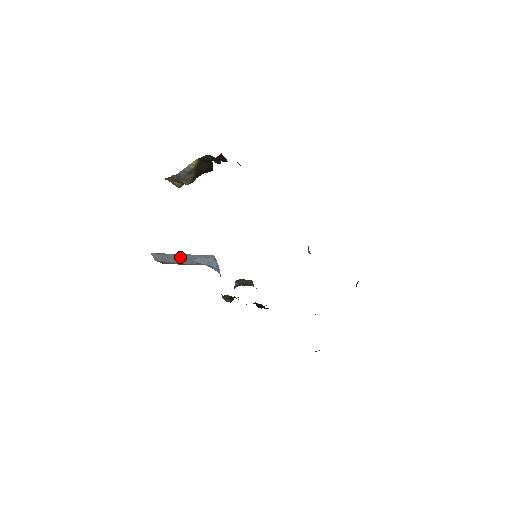
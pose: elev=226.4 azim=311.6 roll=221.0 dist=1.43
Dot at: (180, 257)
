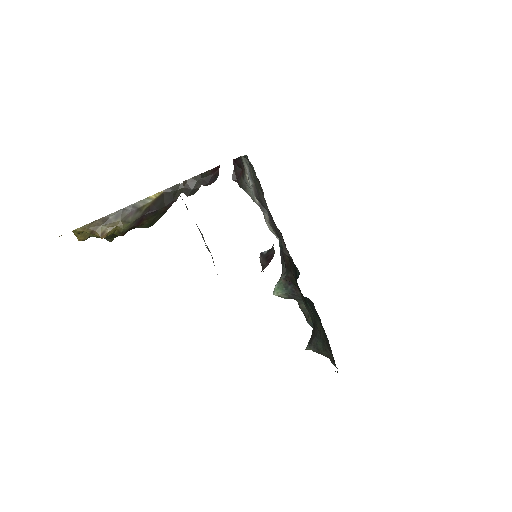
Dot at: occluded
